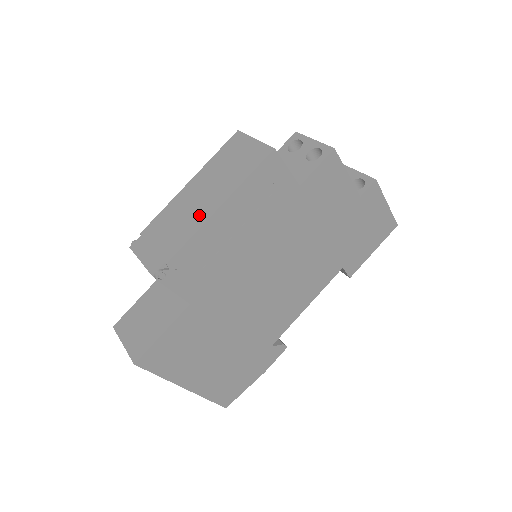
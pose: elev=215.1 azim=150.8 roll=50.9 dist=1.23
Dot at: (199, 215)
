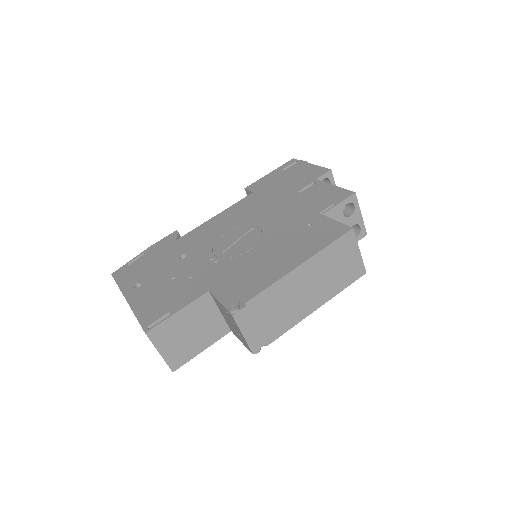
Dot at: (301, 310)
